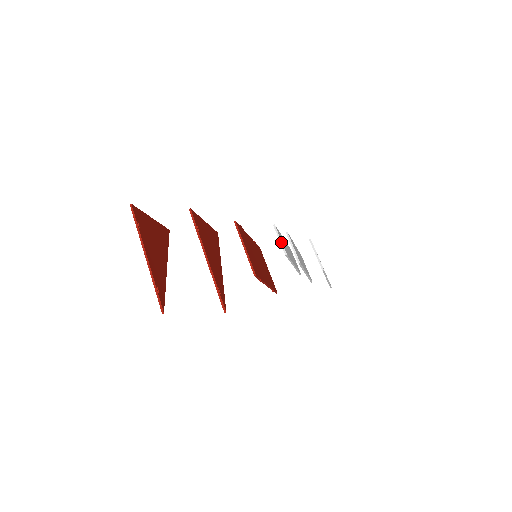
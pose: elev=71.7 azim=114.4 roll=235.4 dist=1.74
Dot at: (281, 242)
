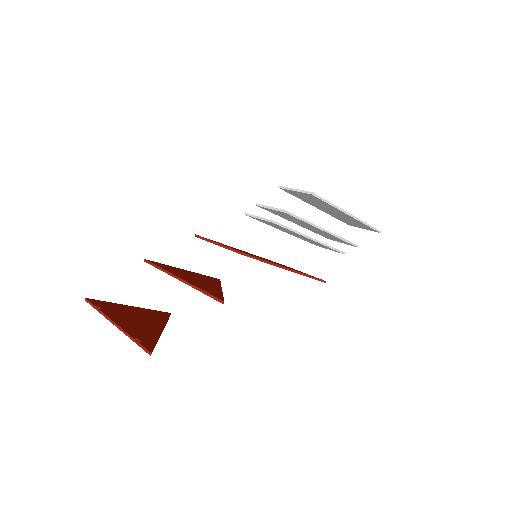
Dot at: (261, 218)
